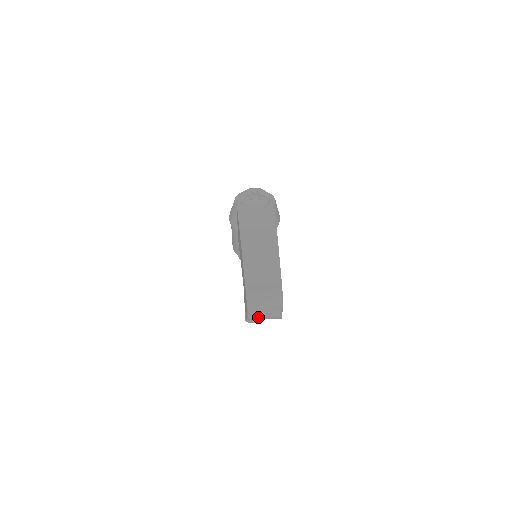
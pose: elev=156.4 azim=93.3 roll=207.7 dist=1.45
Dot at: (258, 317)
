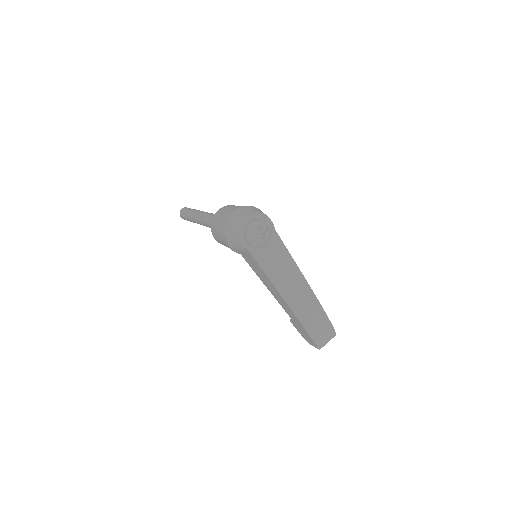
Dot at: occluded
